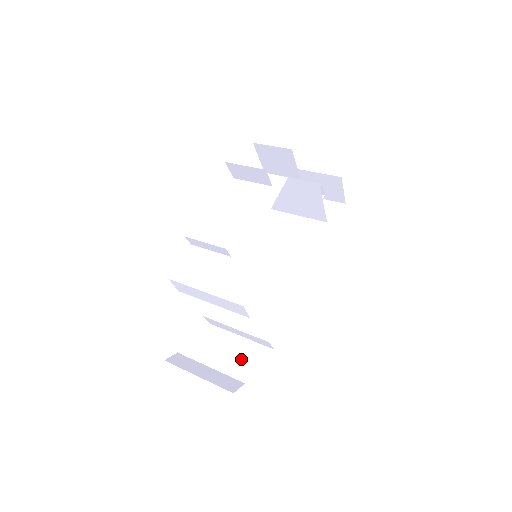
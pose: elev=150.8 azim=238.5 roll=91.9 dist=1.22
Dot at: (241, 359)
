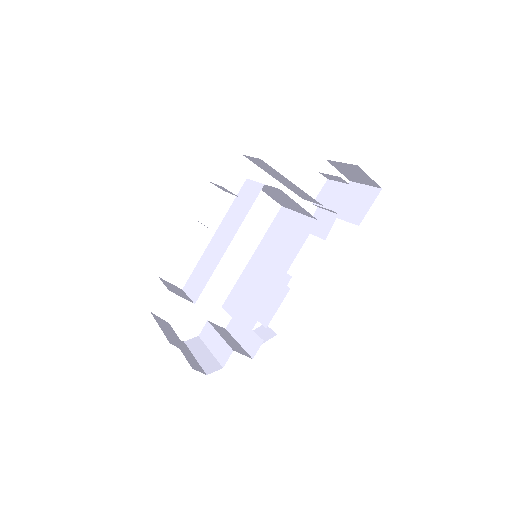
Dot at: (226, 347)
